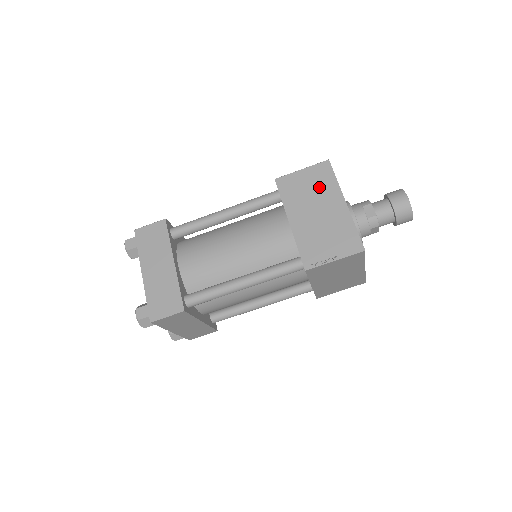
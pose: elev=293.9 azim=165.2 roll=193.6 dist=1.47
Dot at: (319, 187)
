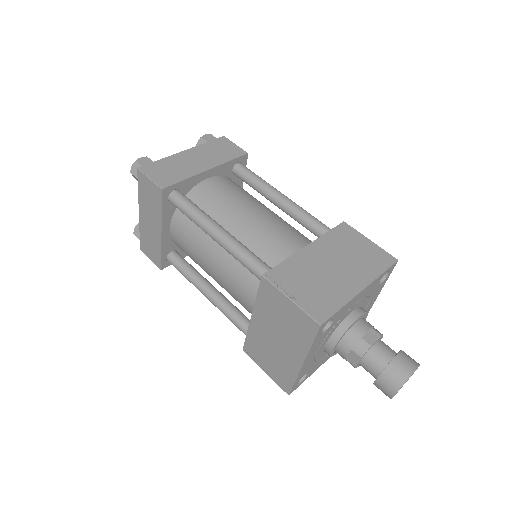
Dot at: (363, 260)
